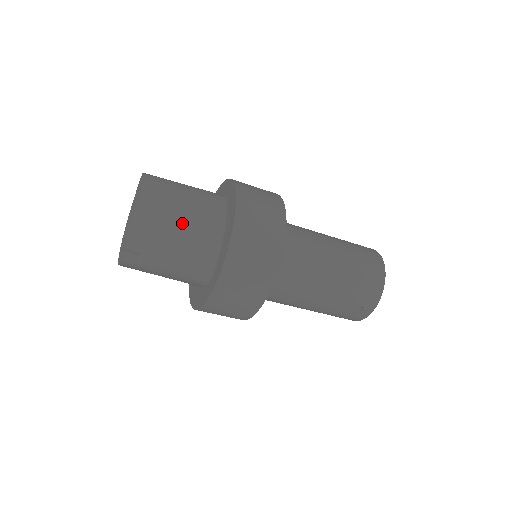
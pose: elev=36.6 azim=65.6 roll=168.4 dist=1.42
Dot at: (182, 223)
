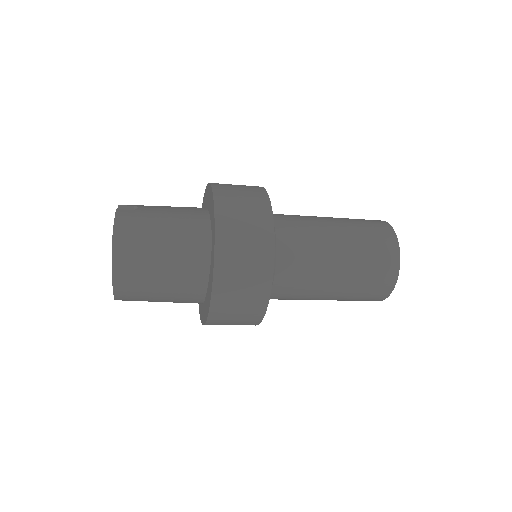
Dot at: (162, 291)
